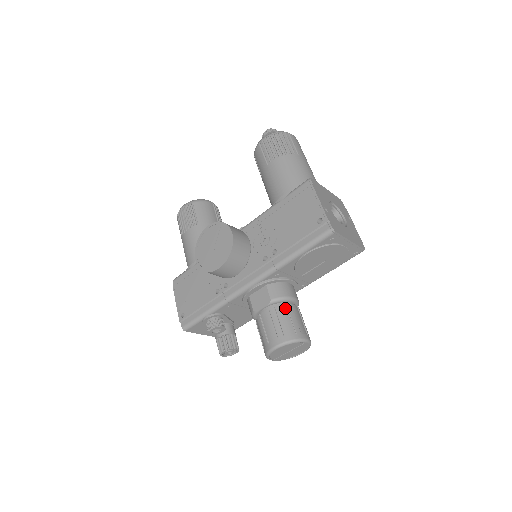
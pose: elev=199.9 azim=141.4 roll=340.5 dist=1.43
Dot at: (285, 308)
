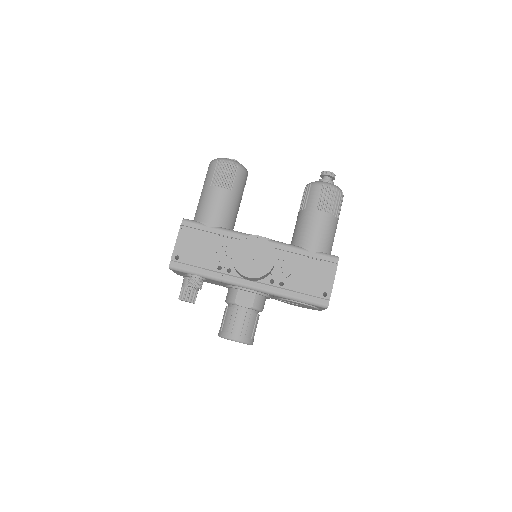
Dot at: (256, 317)
